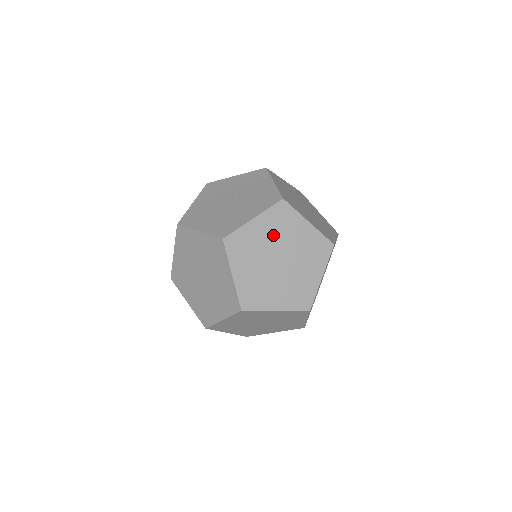
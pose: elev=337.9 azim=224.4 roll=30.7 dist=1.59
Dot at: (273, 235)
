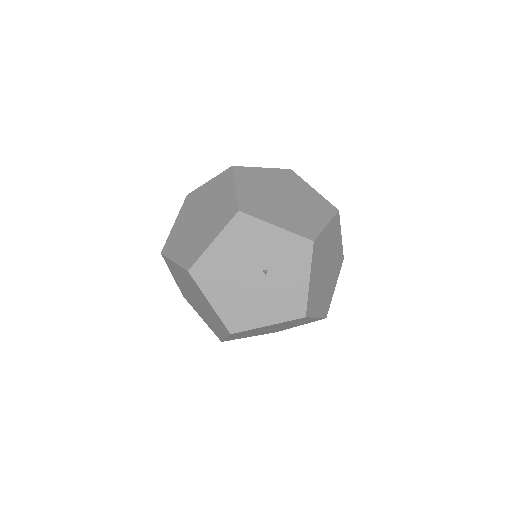
Dot at: occluded
